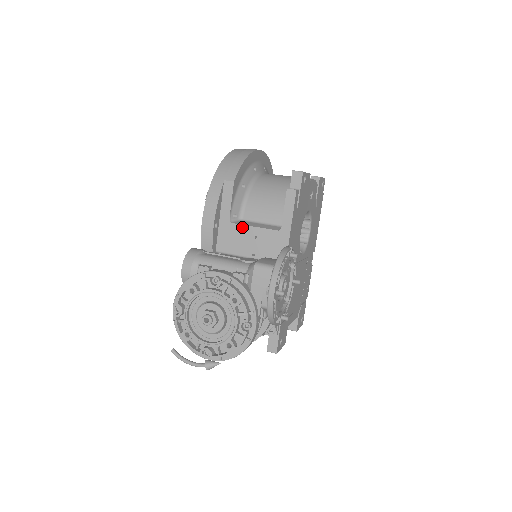
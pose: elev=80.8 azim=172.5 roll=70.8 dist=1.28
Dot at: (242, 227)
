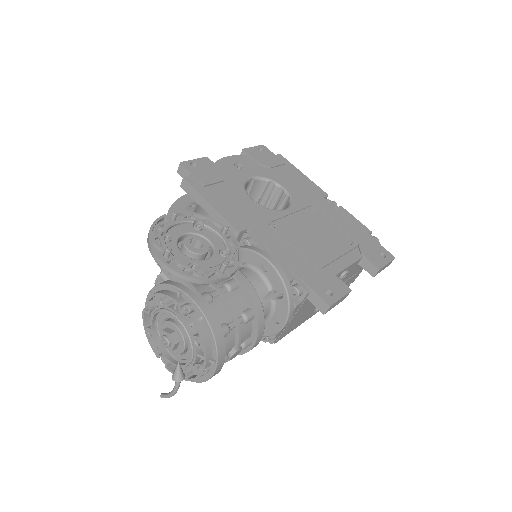
Dot at: occluded
